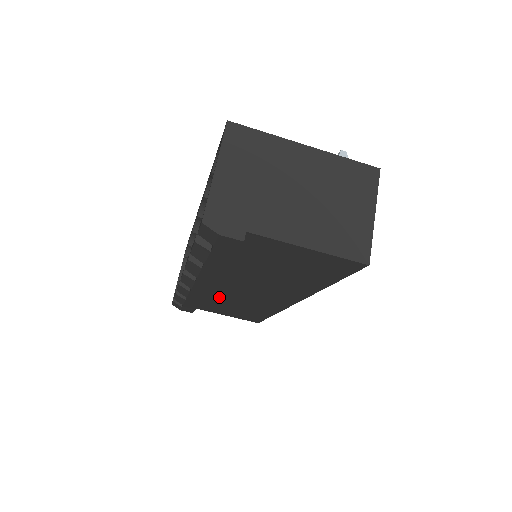
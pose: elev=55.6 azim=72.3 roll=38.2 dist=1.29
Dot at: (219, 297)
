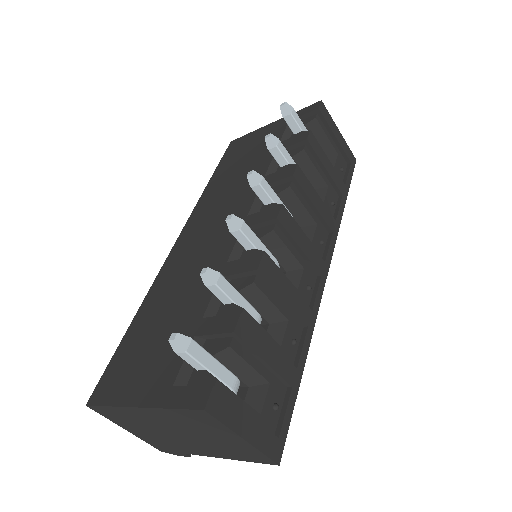
Dot at: occluded
